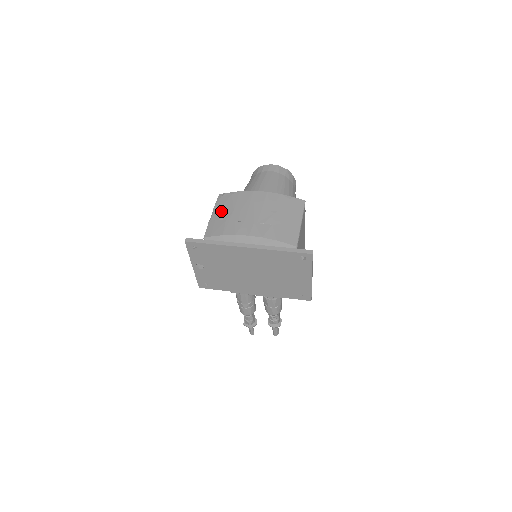
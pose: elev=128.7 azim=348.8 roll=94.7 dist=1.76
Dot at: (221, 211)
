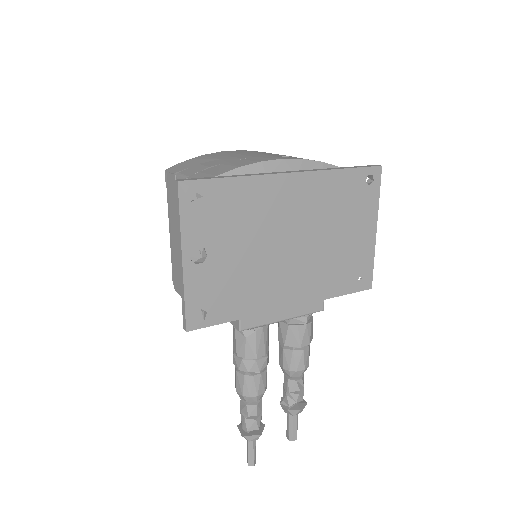
Dot at: (197, 166)
